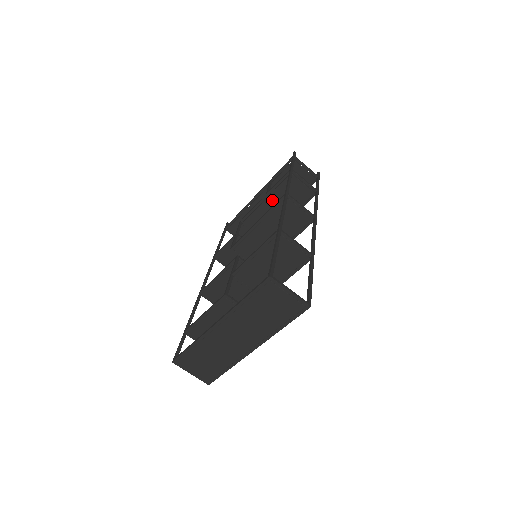
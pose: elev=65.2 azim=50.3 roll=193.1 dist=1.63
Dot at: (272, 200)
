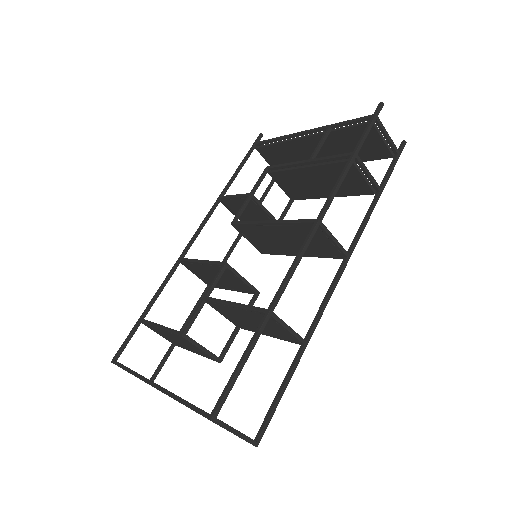
Dot at: (314, 172)
